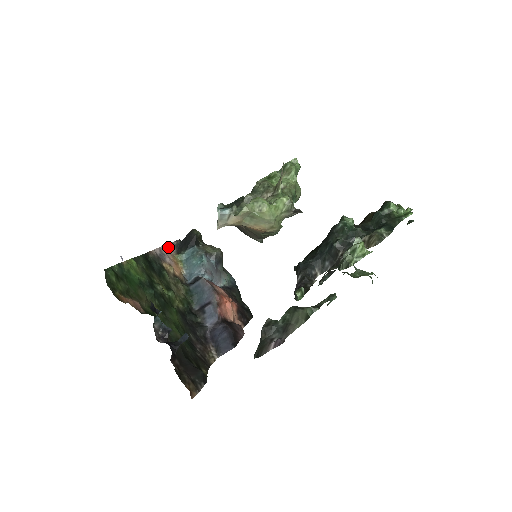
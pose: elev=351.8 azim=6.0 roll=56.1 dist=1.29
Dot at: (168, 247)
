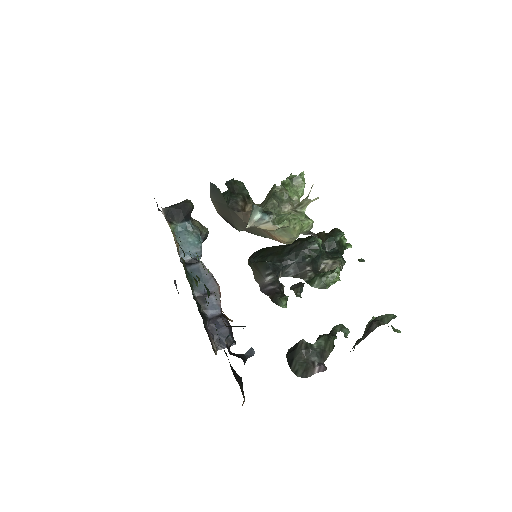
Dot at: occluded
